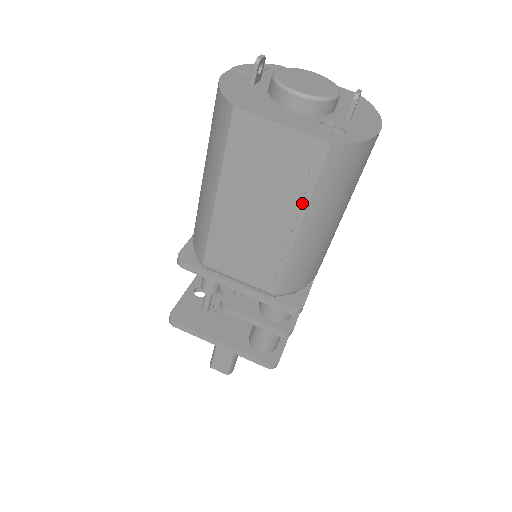
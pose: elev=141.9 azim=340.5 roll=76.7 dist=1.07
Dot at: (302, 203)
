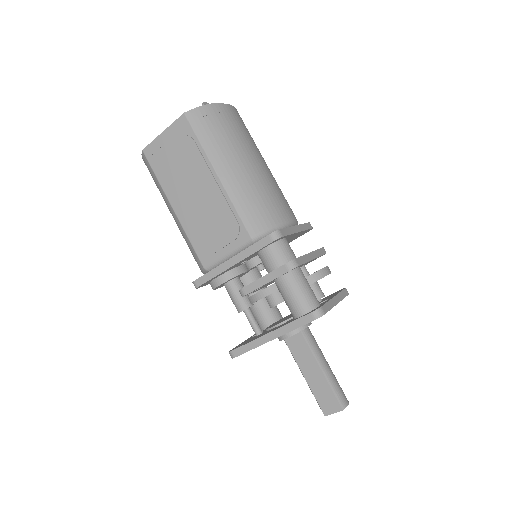
Dot at: (203, 157)
